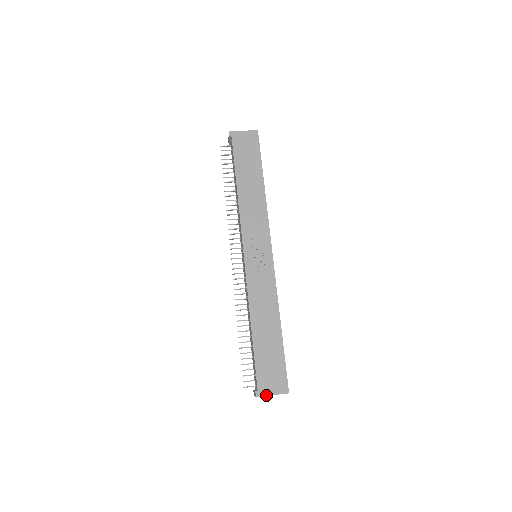
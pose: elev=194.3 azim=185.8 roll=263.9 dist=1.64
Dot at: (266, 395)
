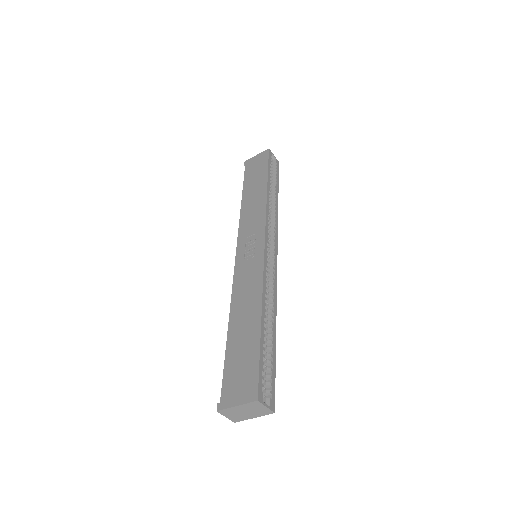
Dot at: (229, 407)
